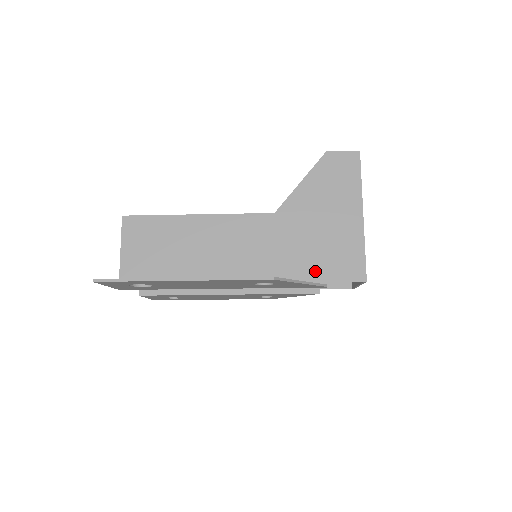
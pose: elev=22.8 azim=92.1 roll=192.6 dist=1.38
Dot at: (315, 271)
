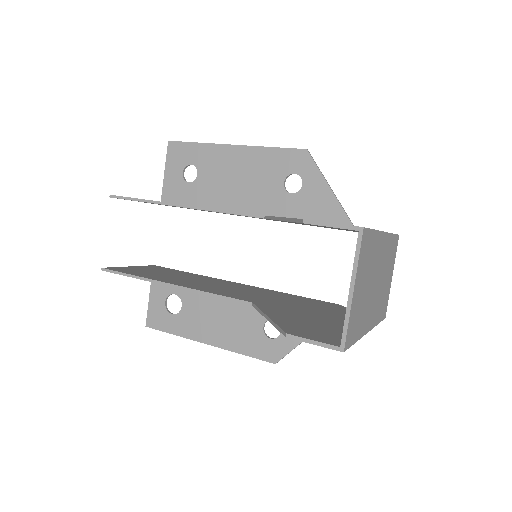
Dot at: occluded
